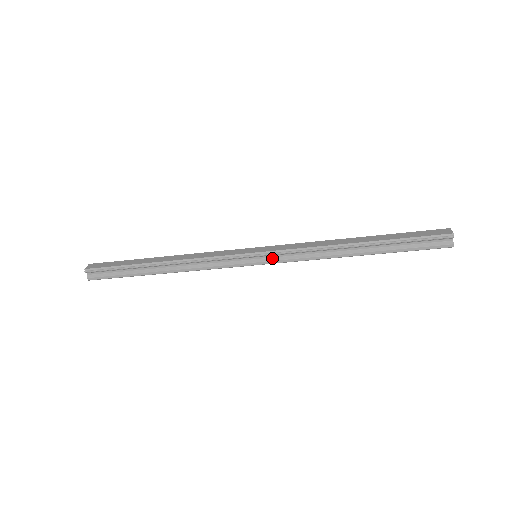
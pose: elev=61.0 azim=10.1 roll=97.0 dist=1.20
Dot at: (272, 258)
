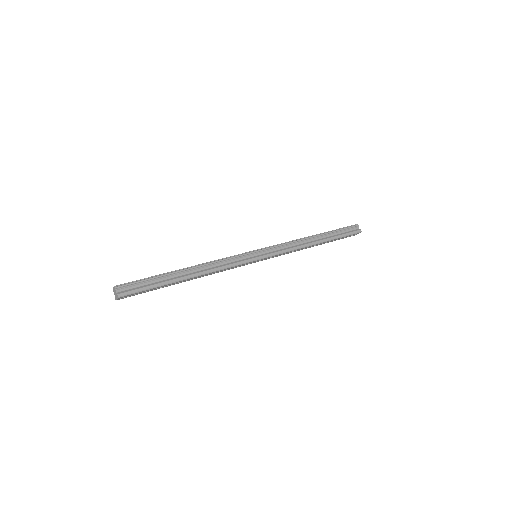
Dot at: (269, 253)
